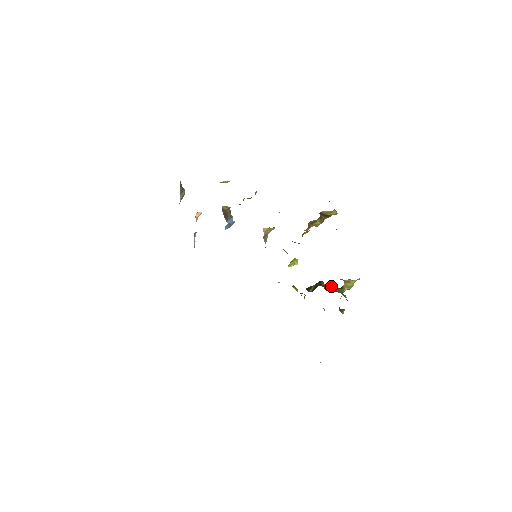
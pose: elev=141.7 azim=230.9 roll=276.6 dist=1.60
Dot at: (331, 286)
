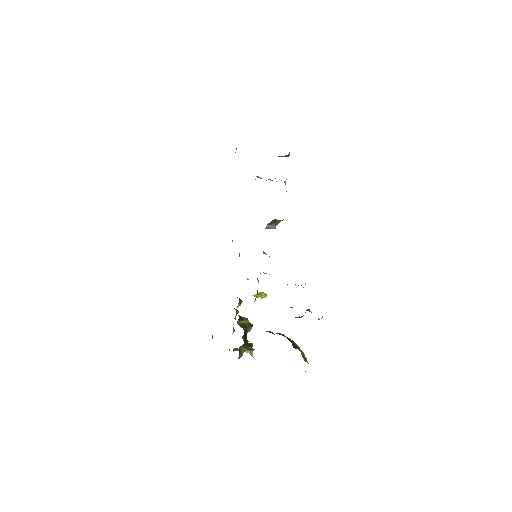
Dot at: (244, 344)
